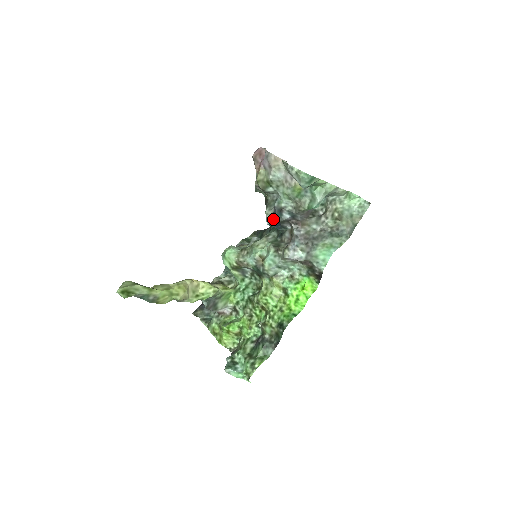
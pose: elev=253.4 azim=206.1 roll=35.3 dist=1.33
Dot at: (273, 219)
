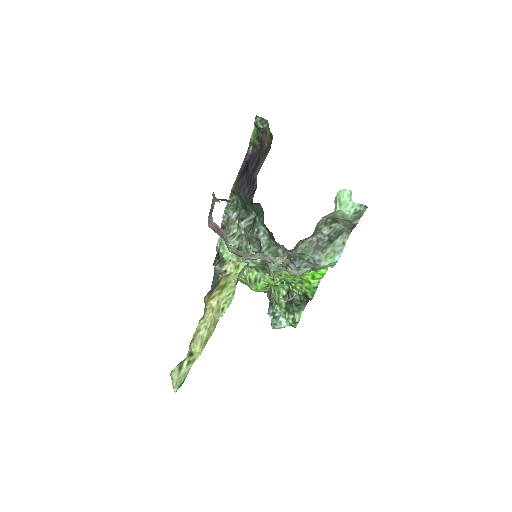
Dot at: occluded
